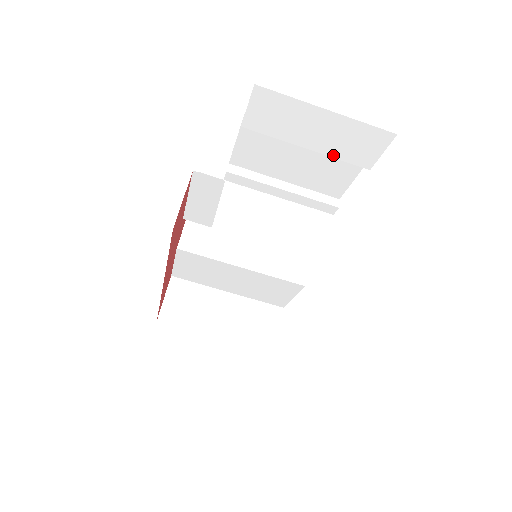
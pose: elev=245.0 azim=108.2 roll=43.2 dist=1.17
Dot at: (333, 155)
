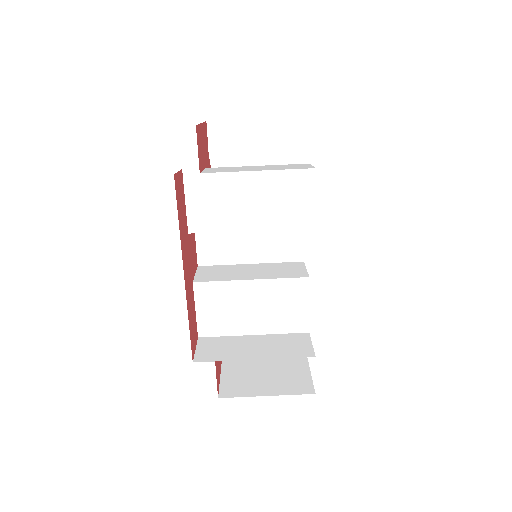
Dot at: (275, 154)
